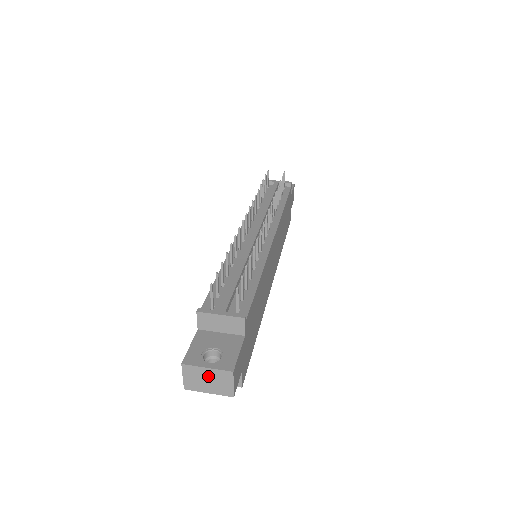
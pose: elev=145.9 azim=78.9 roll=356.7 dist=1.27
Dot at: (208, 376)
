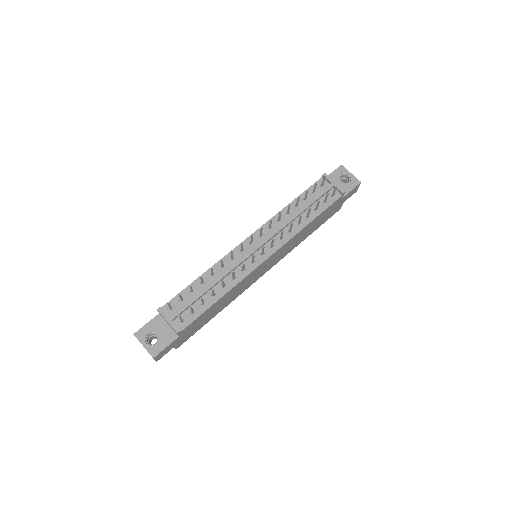
Dot at: occluded
